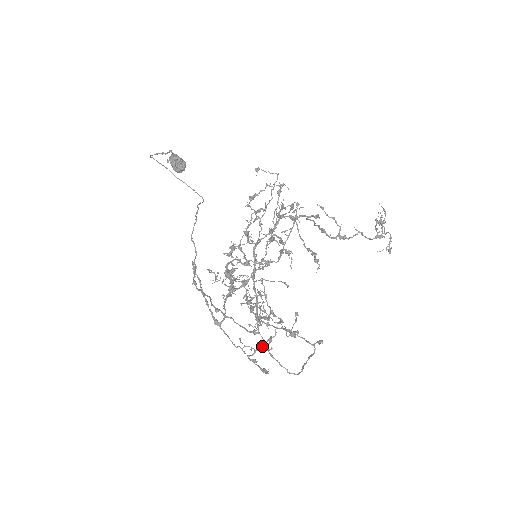
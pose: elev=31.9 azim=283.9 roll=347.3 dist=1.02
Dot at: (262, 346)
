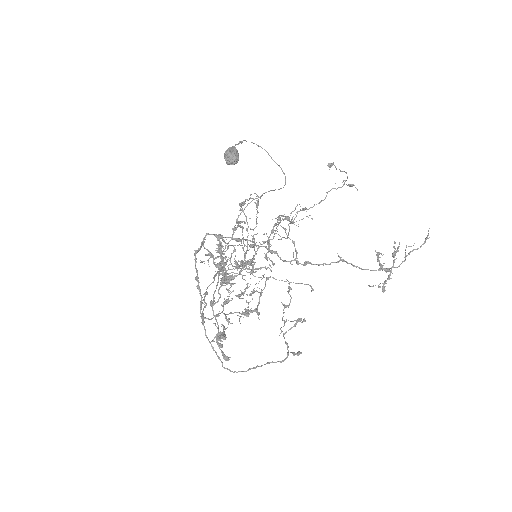
Dot at: occluded
